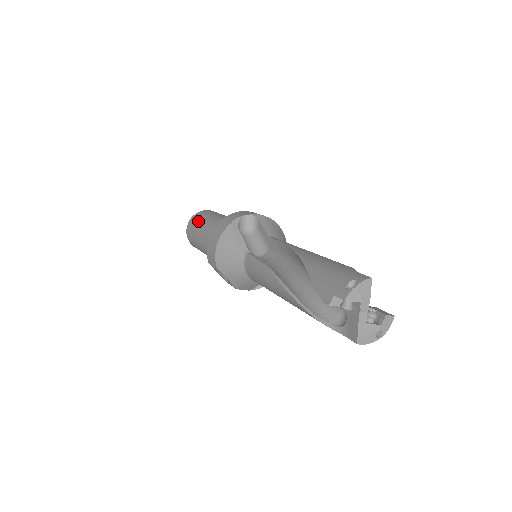
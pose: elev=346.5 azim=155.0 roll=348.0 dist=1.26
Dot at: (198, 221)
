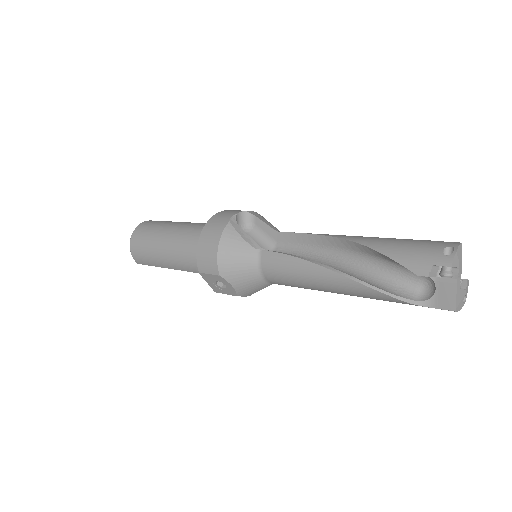
Dot at: (151, 232)
